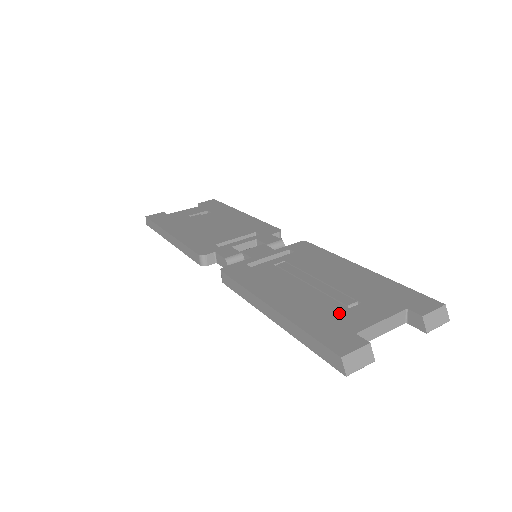
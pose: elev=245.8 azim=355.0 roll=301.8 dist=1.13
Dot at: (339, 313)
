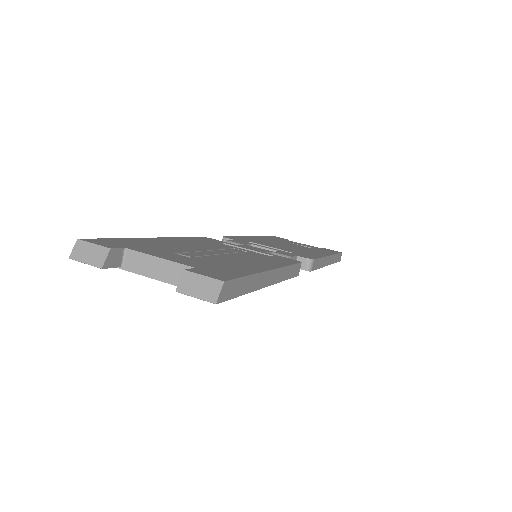
Dot at: (160, 249)
